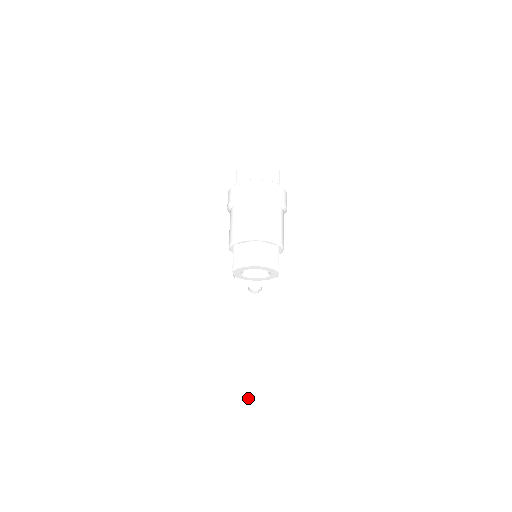
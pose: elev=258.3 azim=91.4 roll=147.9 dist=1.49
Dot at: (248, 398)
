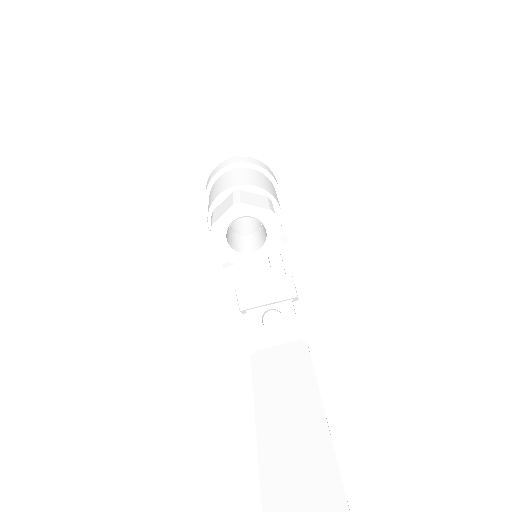
Dot at: (289, 467)
